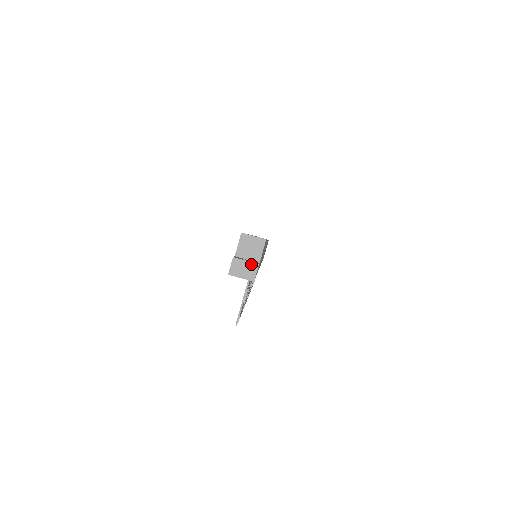
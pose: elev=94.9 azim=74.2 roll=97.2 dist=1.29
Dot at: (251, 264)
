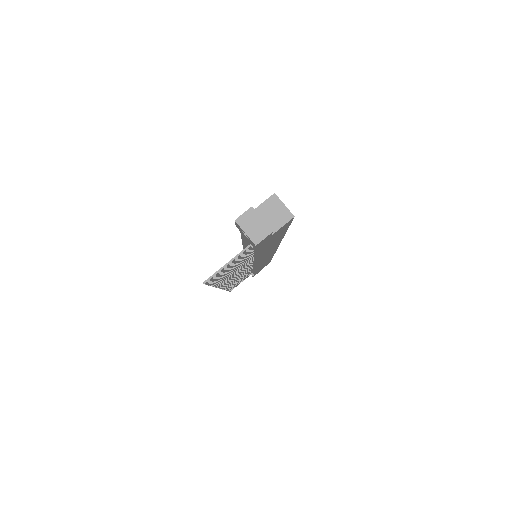
Dot at: (265, 226)
